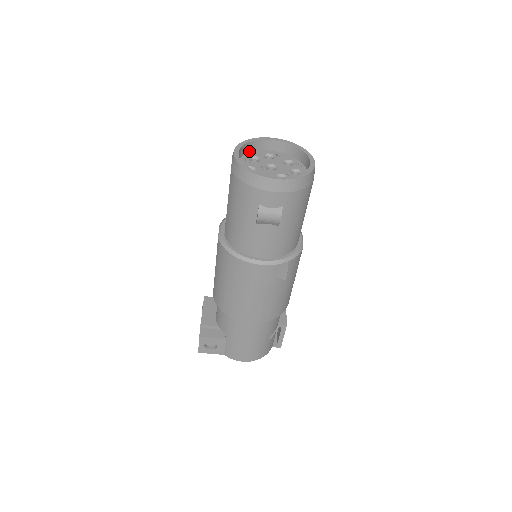
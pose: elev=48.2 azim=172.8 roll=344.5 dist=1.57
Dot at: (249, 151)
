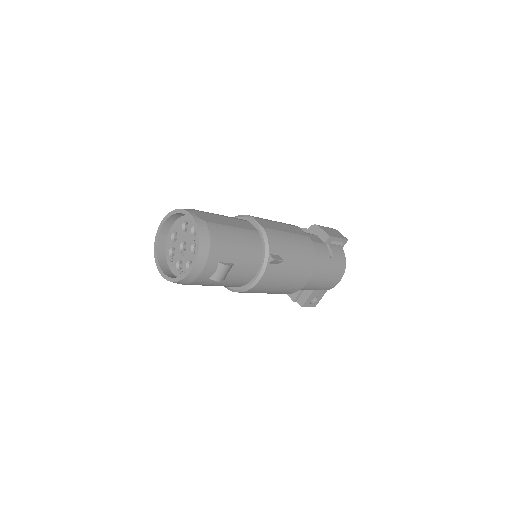
Dot at: (164, 250)
